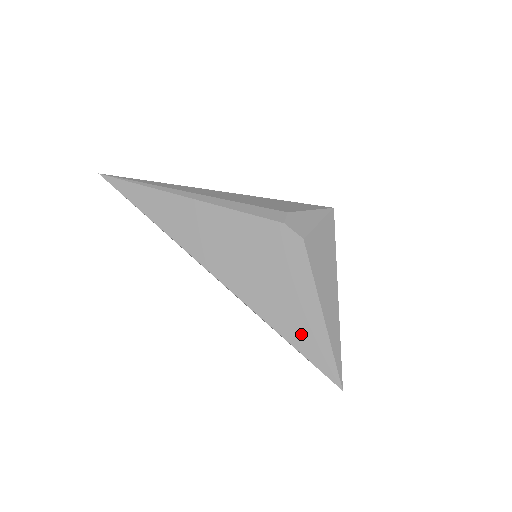
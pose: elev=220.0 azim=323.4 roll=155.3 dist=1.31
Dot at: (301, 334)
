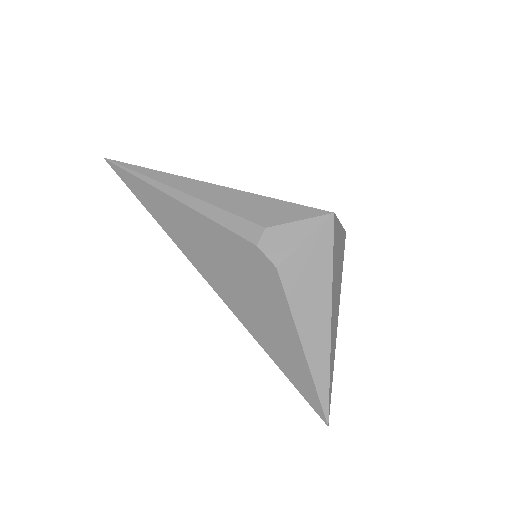
Dot at: (286, 362)
